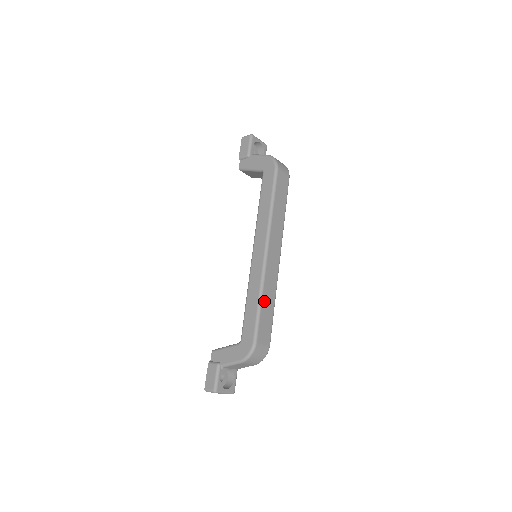
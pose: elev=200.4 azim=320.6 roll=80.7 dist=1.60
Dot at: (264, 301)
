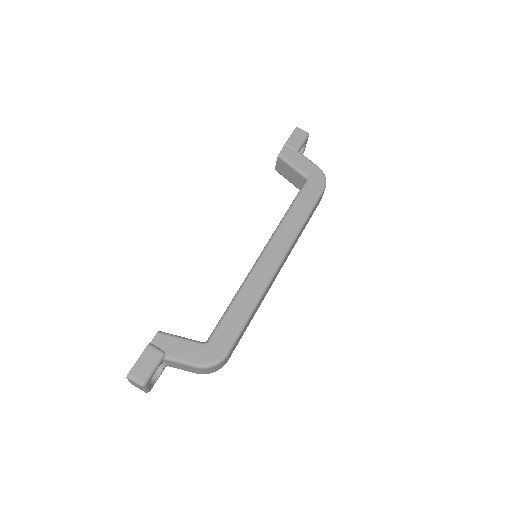
Dot at: (254, 312)
